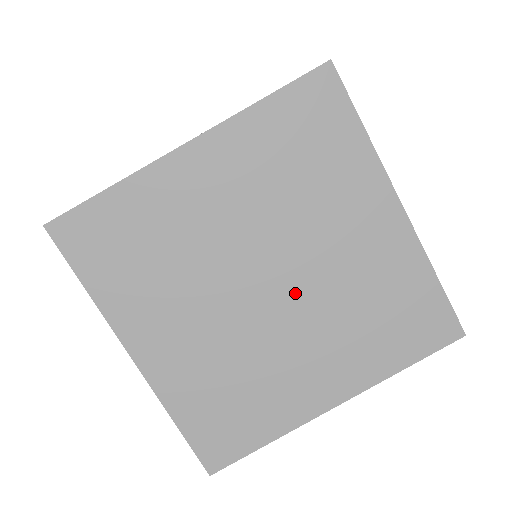
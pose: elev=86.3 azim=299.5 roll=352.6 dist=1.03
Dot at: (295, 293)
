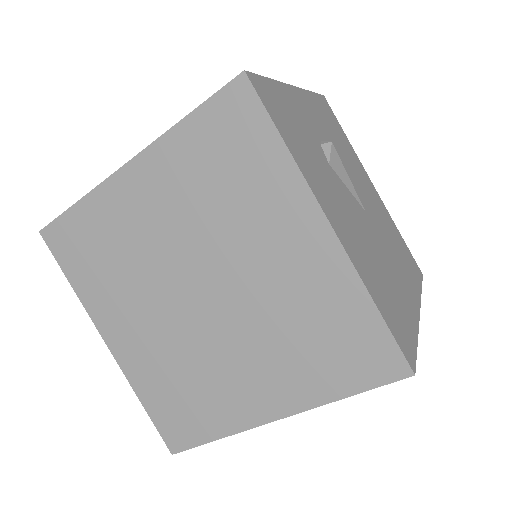
Dot at: (229, 306)
